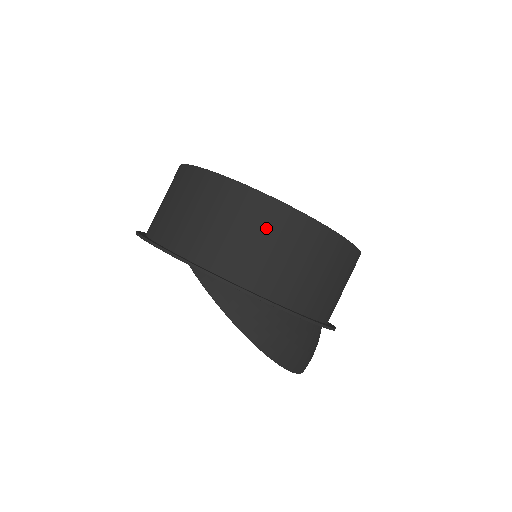
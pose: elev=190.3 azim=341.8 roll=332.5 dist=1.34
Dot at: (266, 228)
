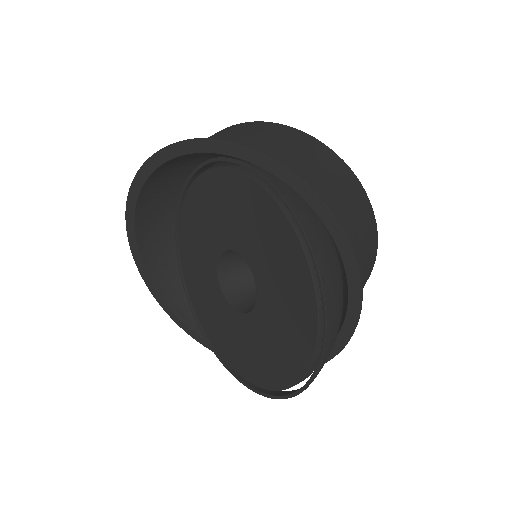
Dot at: (335, 174)
